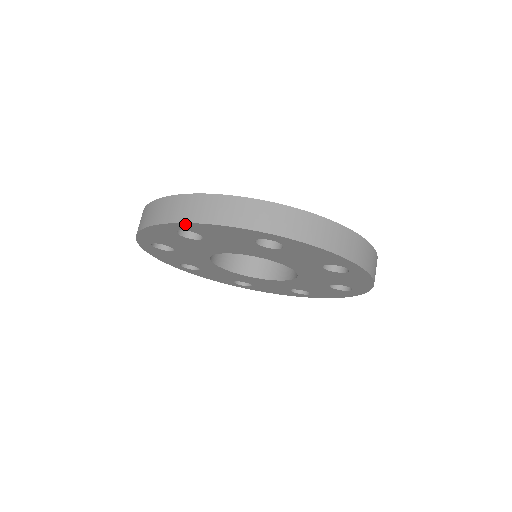
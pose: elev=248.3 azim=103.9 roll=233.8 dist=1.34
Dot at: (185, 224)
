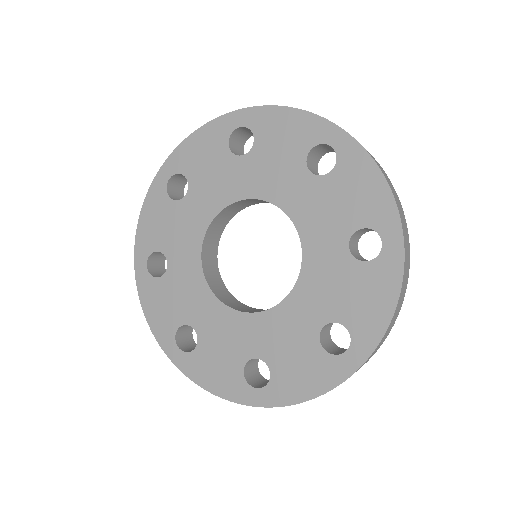
Dot at: (258, 110)
